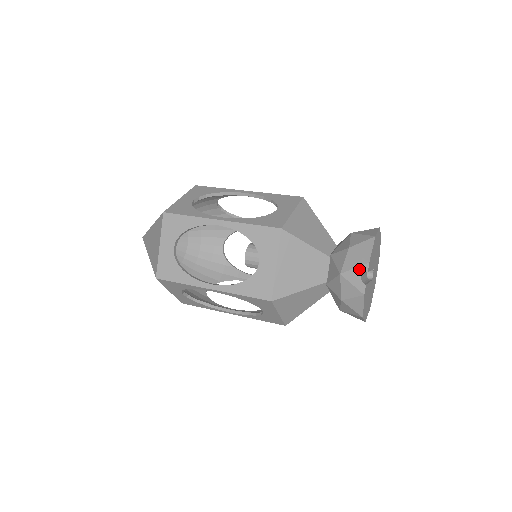
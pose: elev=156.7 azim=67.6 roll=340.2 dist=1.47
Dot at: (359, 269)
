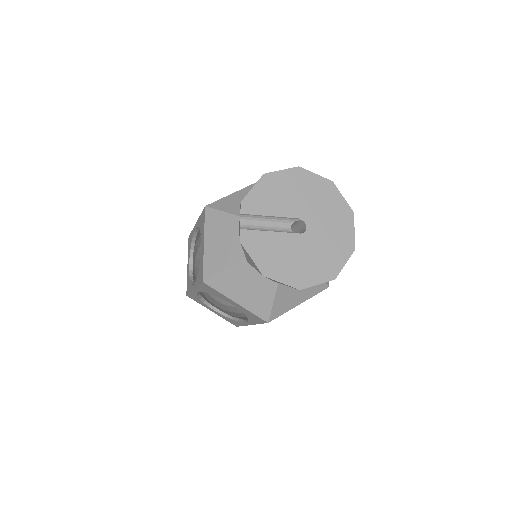
Dot at: (240, 215)
